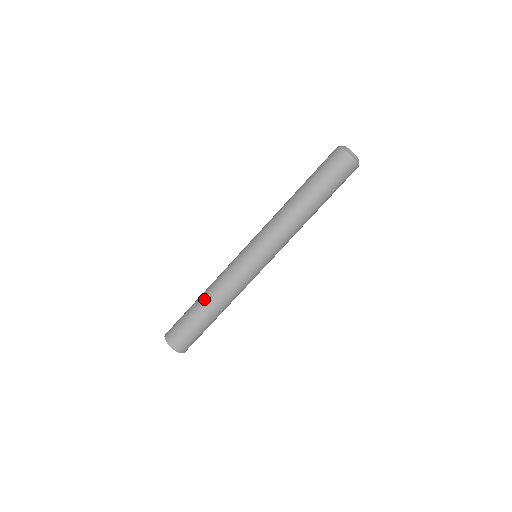
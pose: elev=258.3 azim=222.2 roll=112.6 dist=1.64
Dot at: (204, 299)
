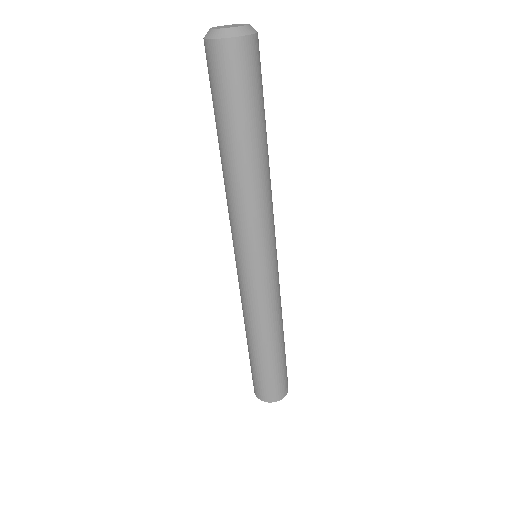
Dot at: (259, 345)
